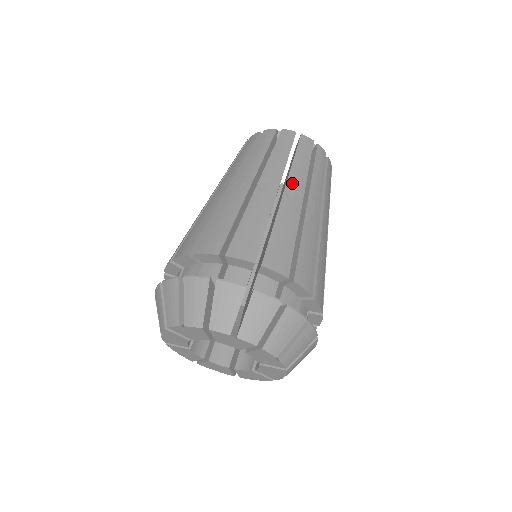
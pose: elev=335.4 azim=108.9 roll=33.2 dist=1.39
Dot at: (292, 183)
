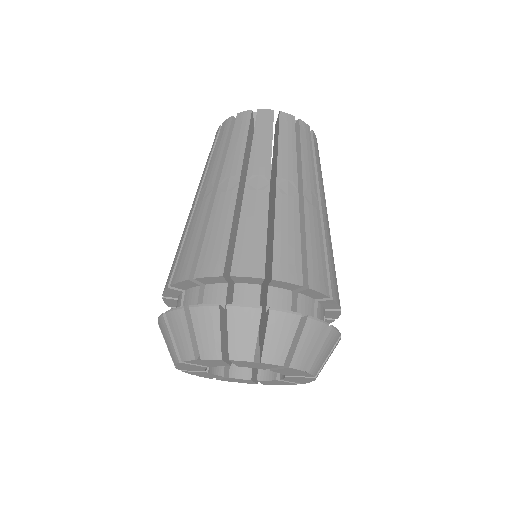
Dot at: (283, 173)
